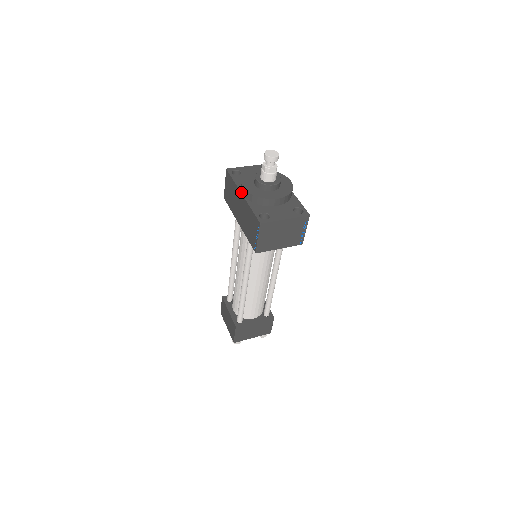
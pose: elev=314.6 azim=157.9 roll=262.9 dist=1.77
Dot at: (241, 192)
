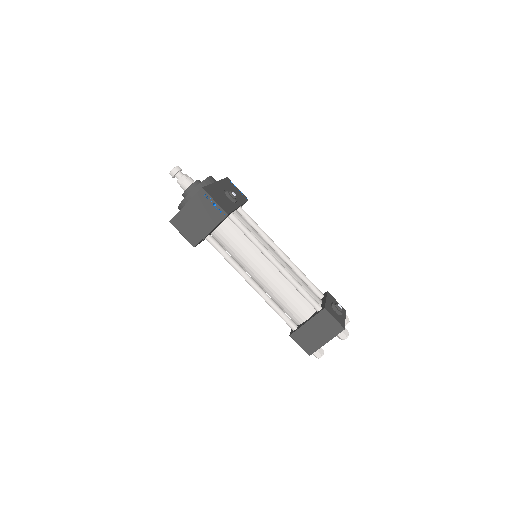
Dot at: occluded
